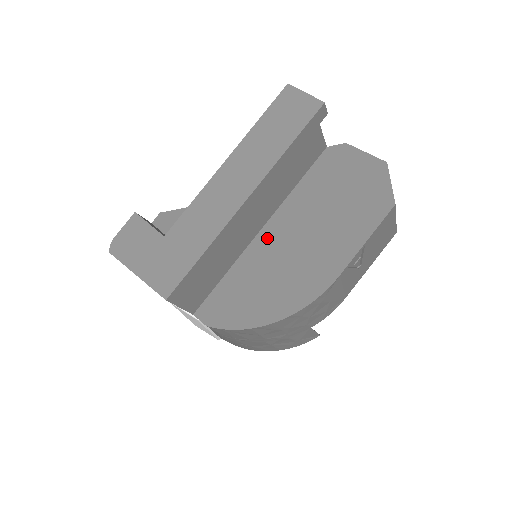
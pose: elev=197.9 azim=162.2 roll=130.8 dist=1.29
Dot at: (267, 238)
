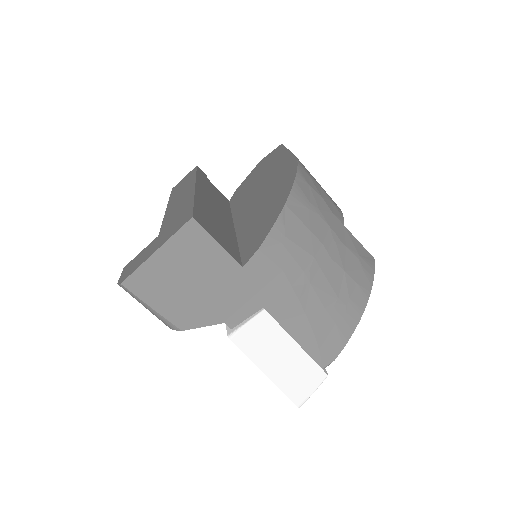
Dot at: (242, 219)
